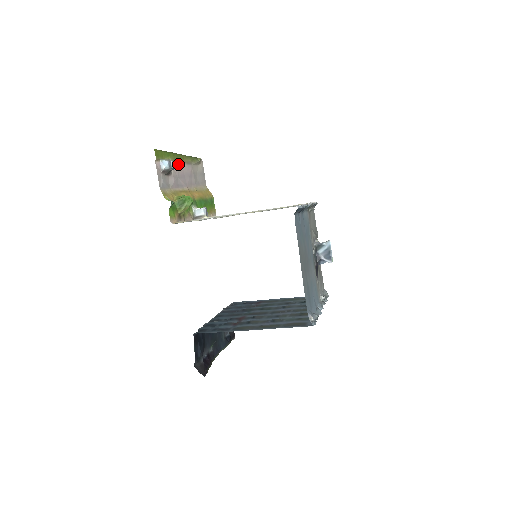
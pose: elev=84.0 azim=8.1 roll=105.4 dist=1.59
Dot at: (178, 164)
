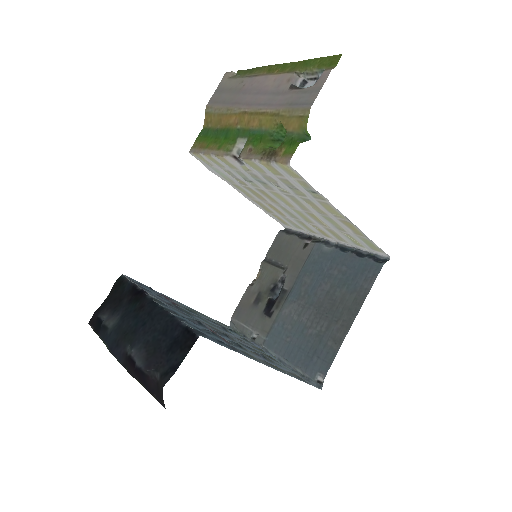
Dot at: (277, 75)
